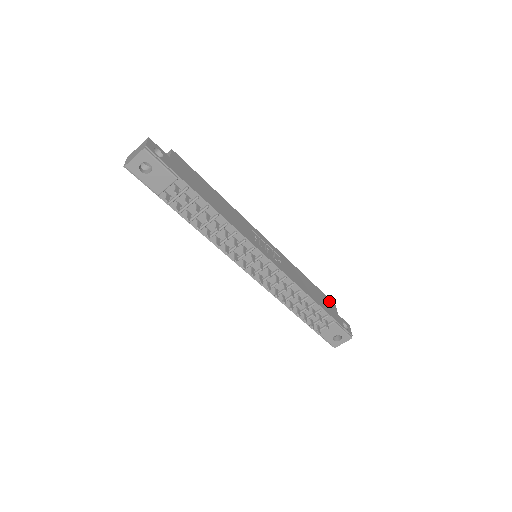
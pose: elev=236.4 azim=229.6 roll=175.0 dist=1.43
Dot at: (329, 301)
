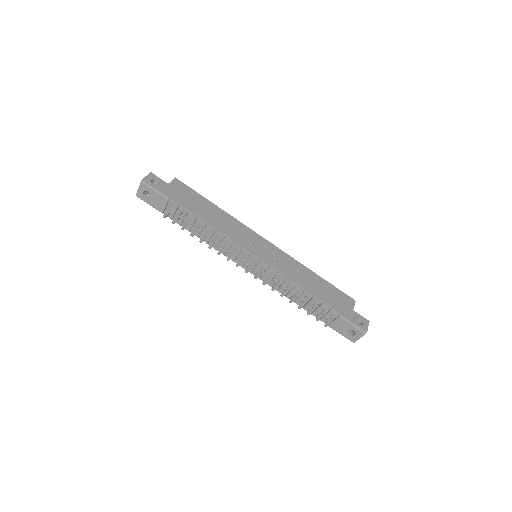
Dot at: (345, 297)
